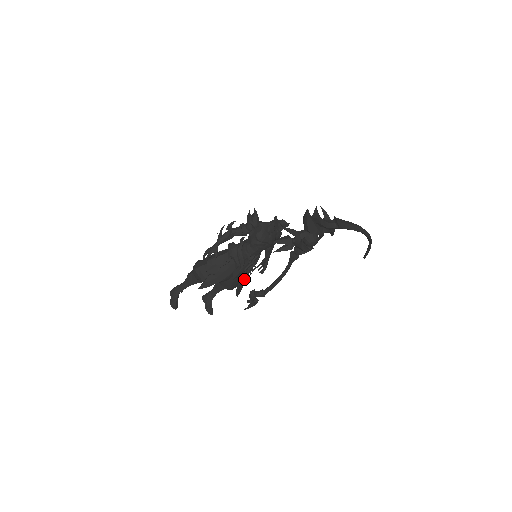
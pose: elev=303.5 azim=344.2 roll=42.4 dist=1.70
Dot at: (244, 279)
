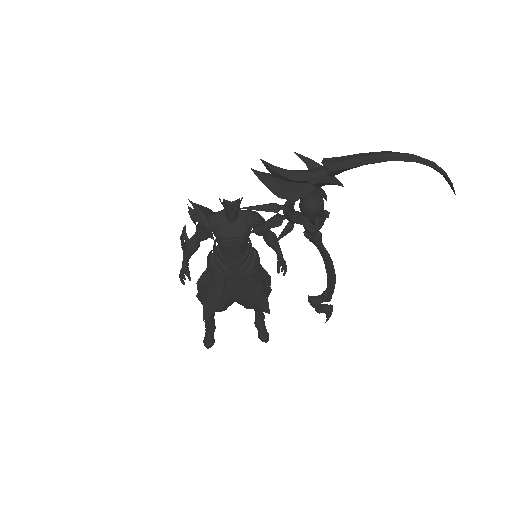
Dot at: (250, 292)
